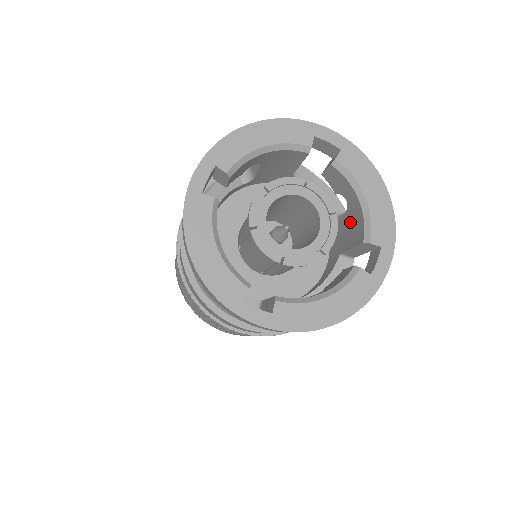
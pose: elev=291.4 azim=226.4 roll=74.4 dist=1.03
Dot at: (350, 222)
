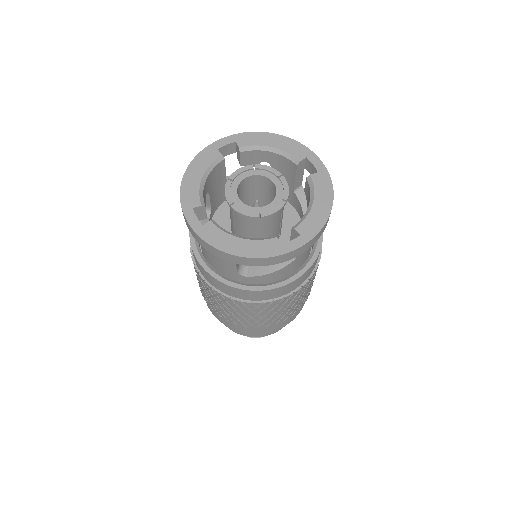
Dot at: occluded
